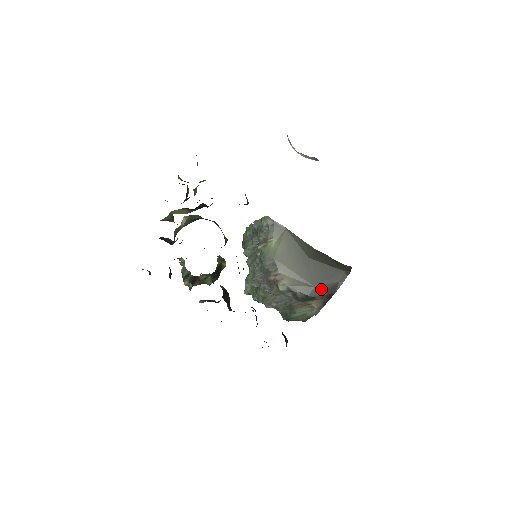
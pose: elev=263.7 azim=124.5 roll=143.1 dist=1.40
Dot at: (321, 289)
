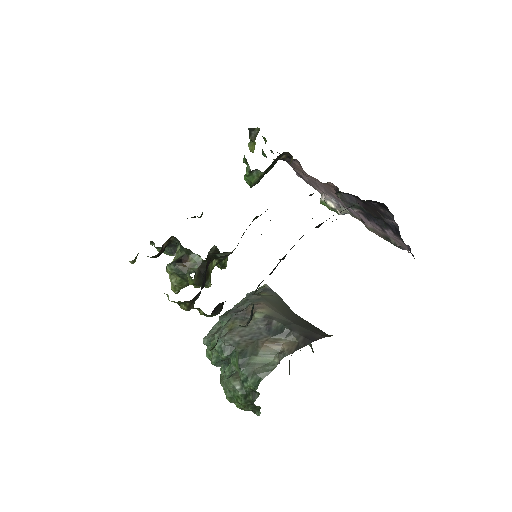
Dot at: (300, 329)
